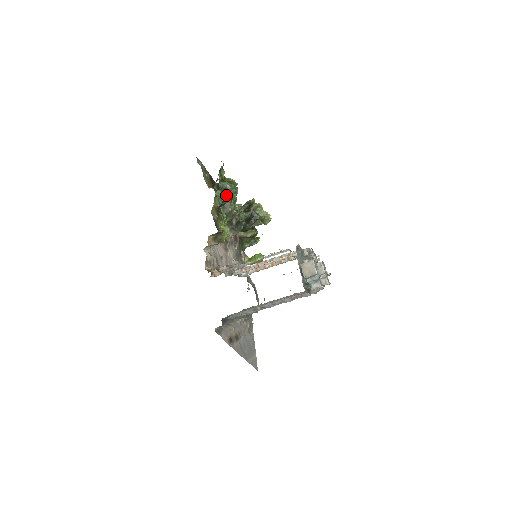
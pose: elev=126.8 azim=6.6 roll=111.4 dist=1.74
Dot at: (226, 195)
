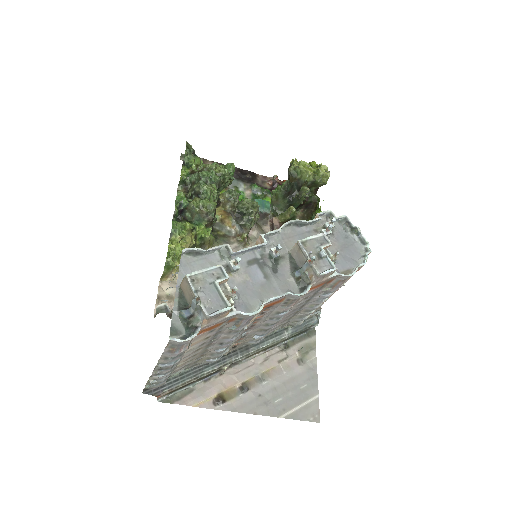
Dot at: (192, 192)
